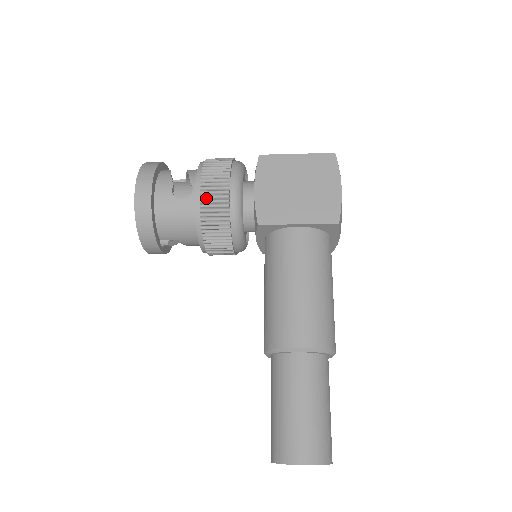
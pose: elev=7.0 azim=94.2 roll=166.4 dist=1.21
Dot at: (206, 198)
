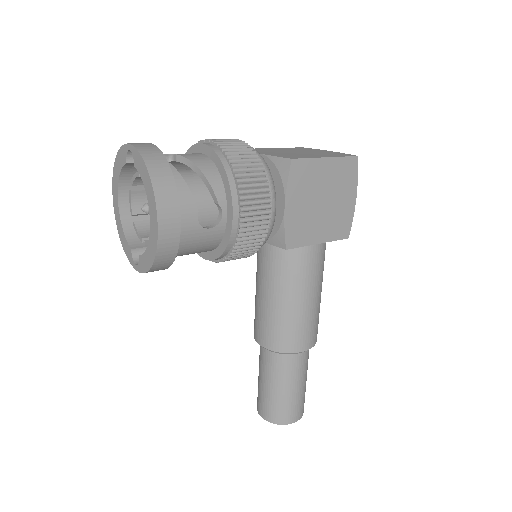
Dot at: (245, 232)
